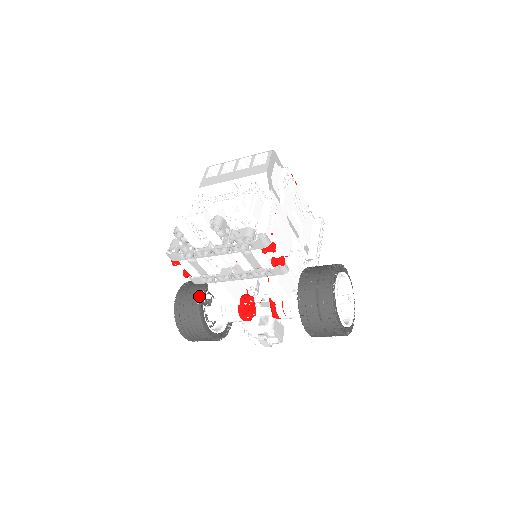
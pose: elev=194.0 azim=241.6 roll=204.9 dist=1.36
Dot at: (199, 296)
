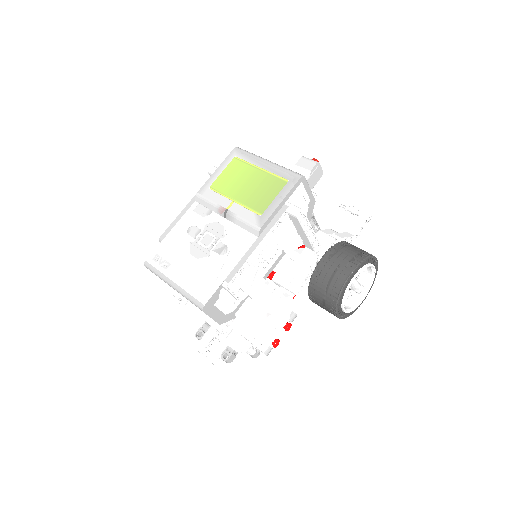
Dot at: occluded
